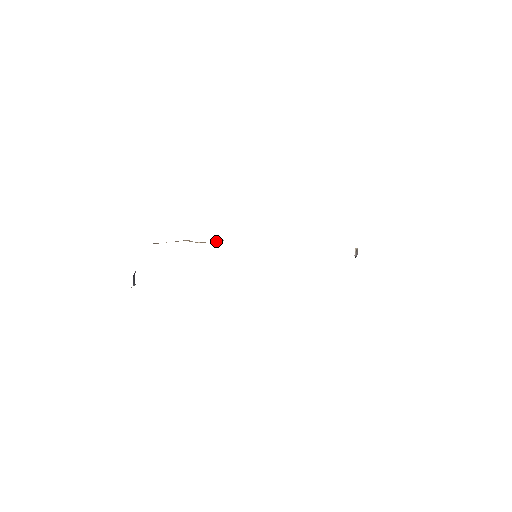
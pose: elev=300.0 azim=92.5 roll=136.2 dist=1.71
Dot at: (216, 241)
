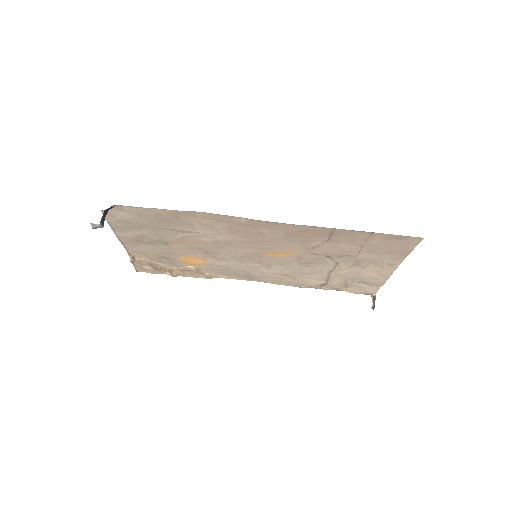
Dot at: (204, 276)
